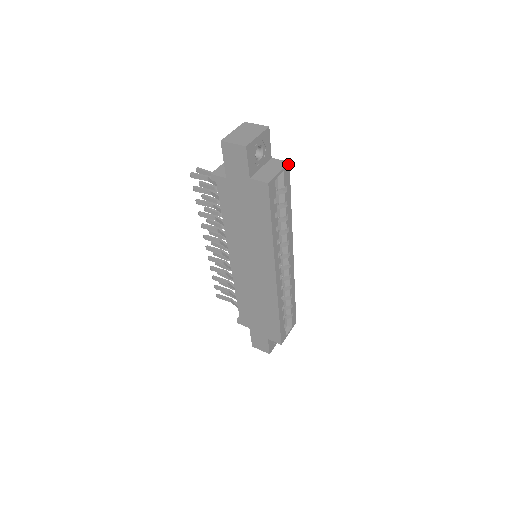
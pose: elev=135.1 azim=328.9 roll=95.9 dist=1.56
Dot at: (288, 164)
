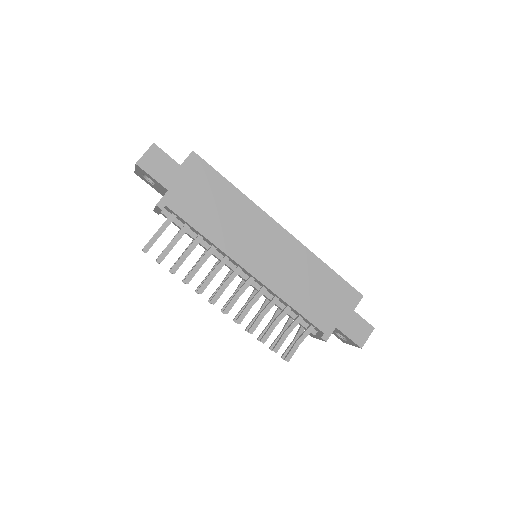
Dot at: occluded
